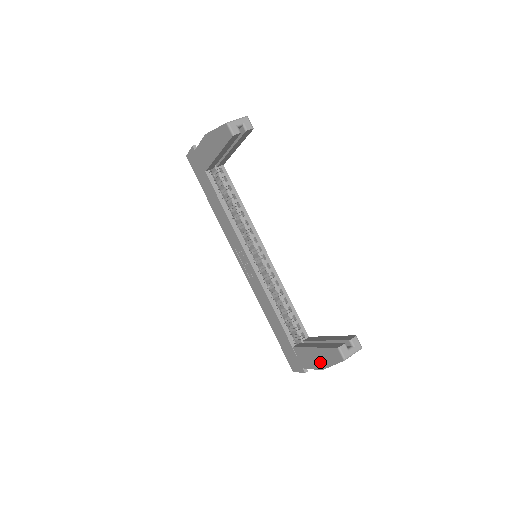
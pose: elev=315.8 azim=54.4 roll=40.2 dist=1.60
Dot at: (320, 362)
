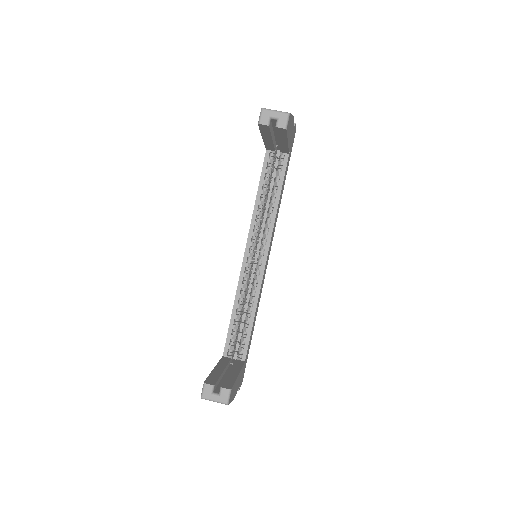
Dot at: occluded
